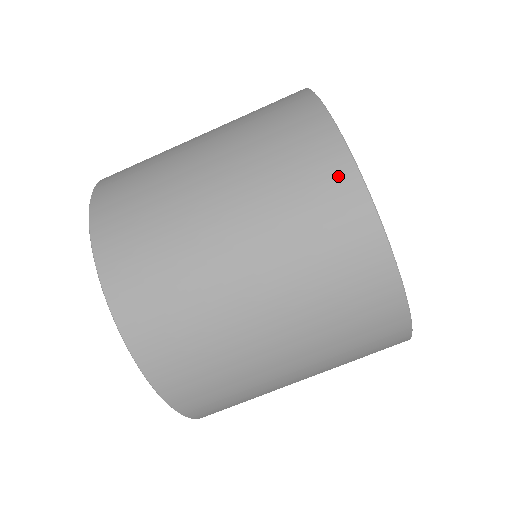
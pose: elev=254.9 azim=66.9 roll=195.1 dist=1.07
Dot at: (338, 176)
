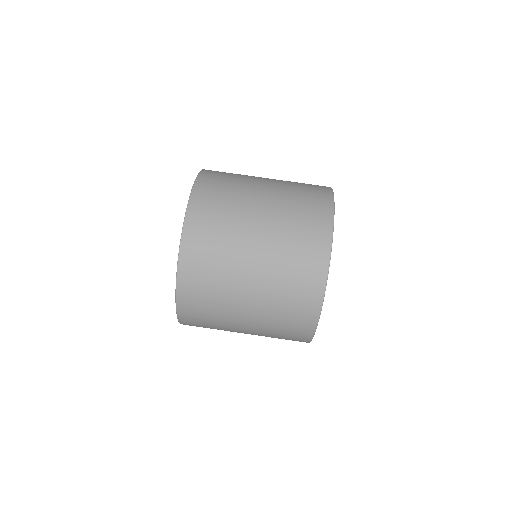
Dot at: (318, 266)
